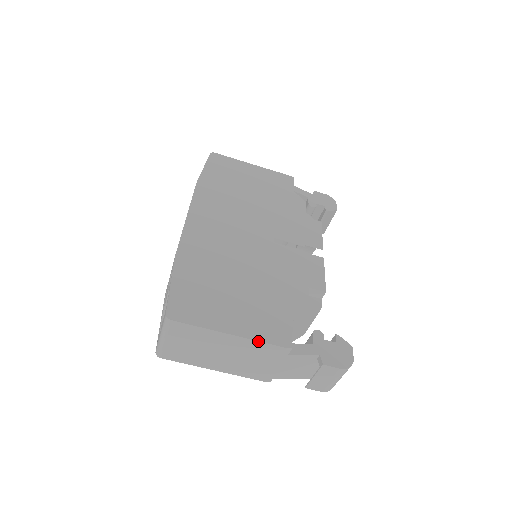
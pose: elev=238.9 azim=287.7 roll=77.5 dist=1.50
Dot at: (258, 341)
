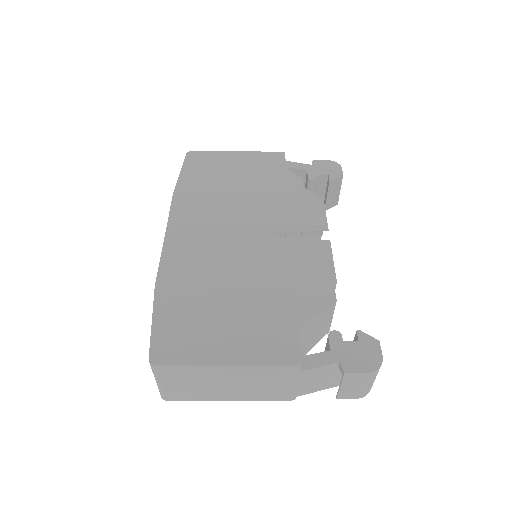
Dot at: (259, 366)
